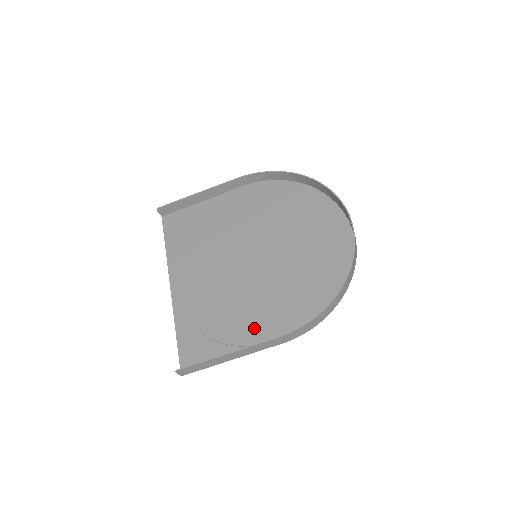
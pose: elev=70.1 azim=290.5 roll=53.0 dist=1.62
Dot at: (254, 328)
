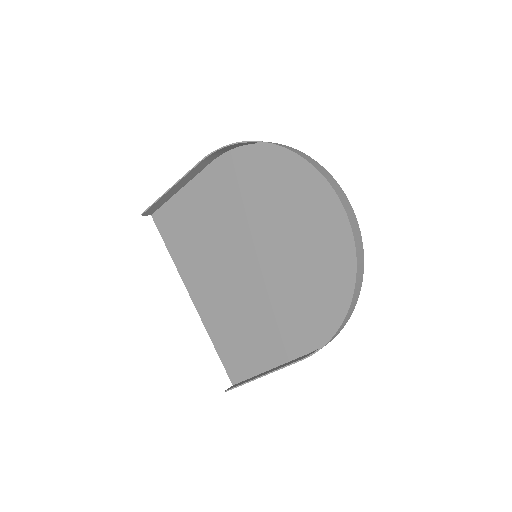
Dot at: (279, 341)
